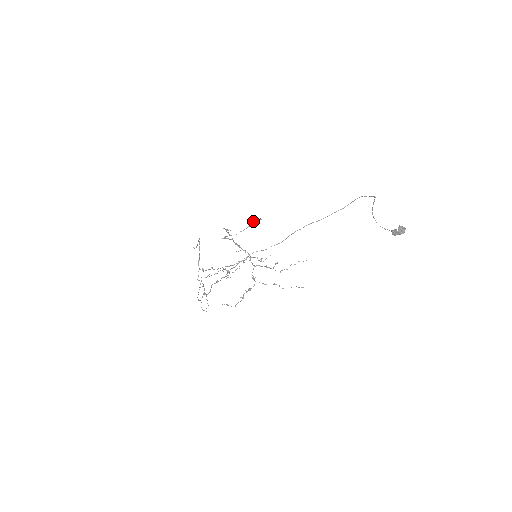
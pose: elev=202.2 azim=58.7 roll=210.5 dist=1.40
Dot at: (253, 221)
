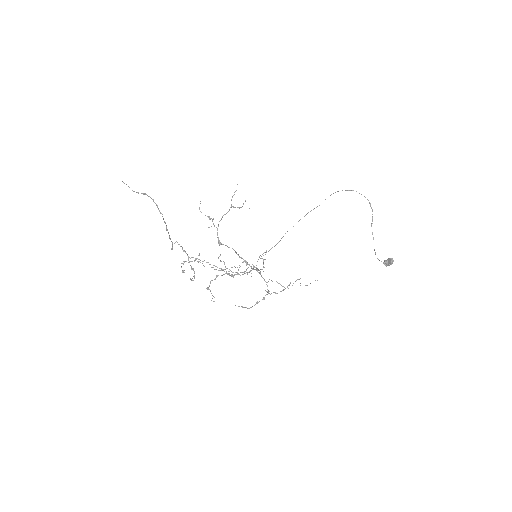
Dot at: occluded
